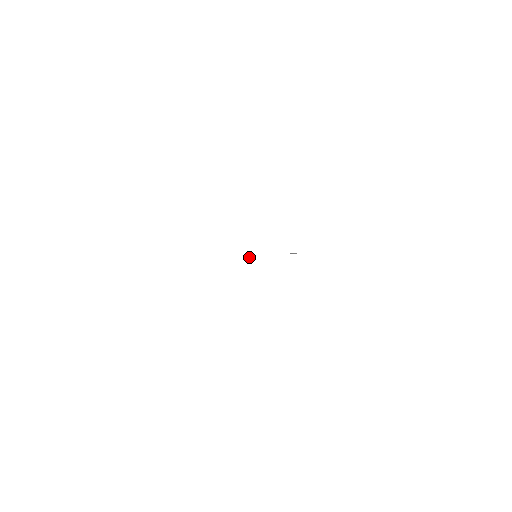
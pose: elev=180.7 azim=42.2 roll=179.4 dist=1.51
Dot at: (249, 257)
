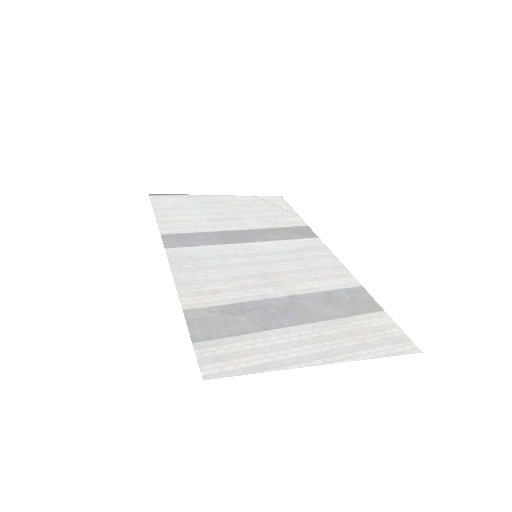
Dot at: (284, 219)
